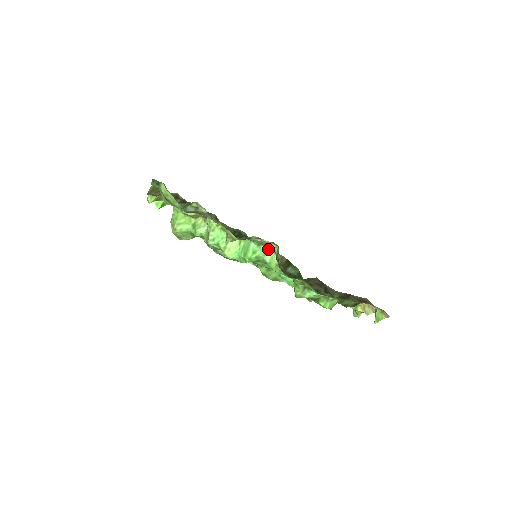
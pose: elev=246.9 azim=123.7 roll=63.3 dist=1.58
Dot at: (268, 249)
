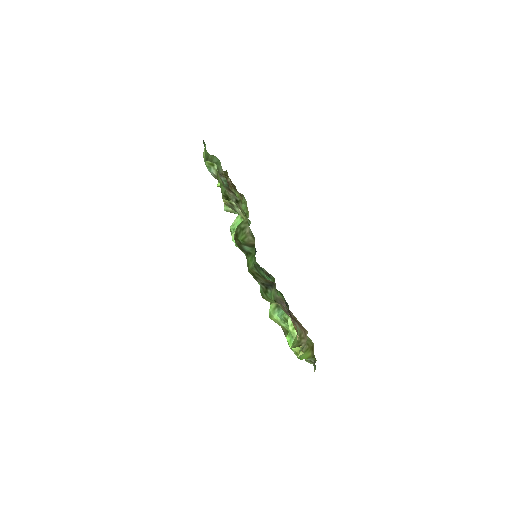
Dot at: occluded
